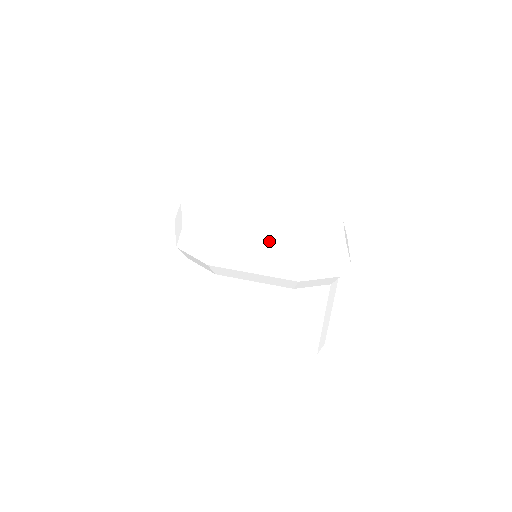
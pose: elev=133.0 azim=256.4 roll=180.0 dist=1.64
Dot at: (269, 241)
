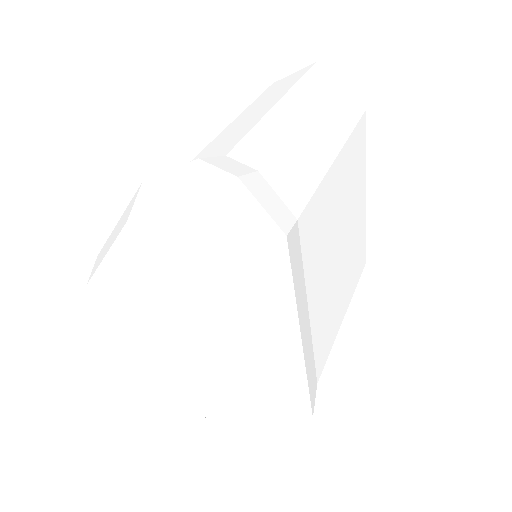
Dot at: (189, 394)
